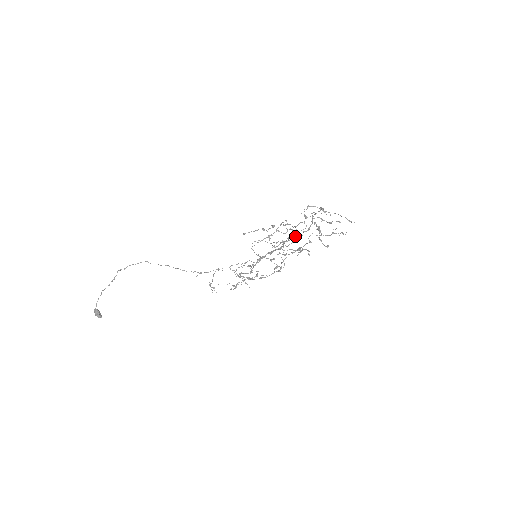
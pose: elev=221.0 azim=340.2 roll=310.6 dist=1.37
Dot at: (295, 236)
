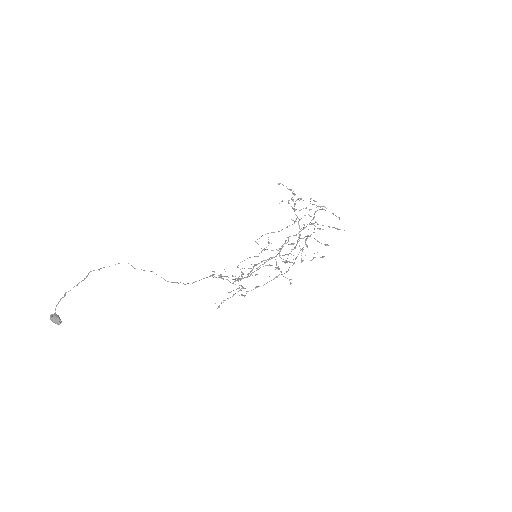
Dot at: (296, 234)
